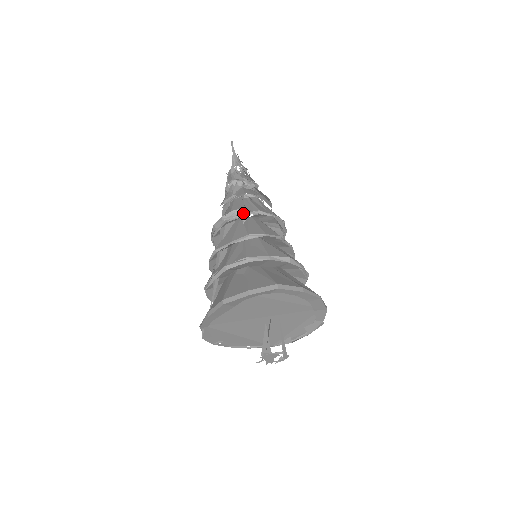
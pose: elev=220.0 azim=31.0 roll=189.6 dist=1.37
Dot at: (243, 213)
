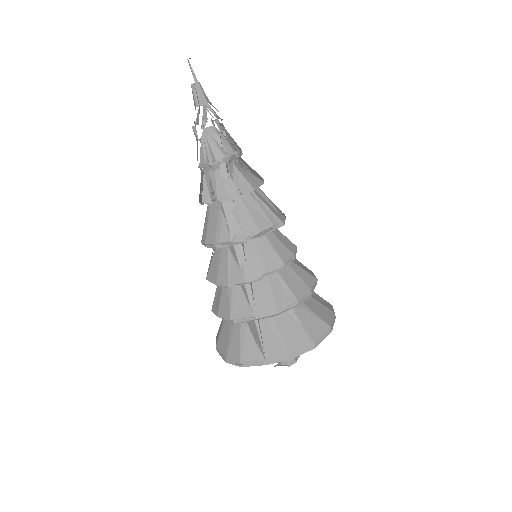
Dot at: (270, 231)
